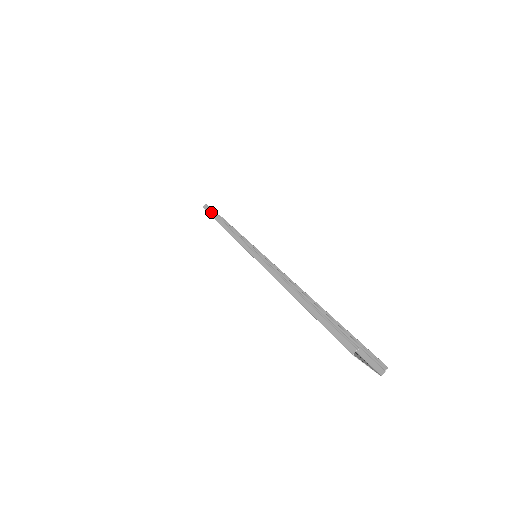
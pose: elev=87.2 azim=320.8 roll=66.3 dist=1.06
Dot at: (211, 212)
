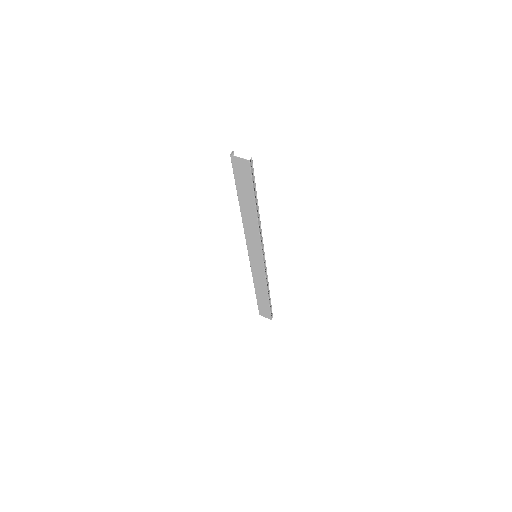
Dot at: occluded
